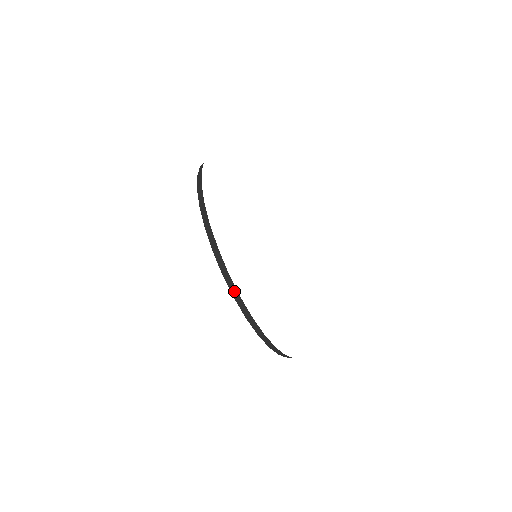
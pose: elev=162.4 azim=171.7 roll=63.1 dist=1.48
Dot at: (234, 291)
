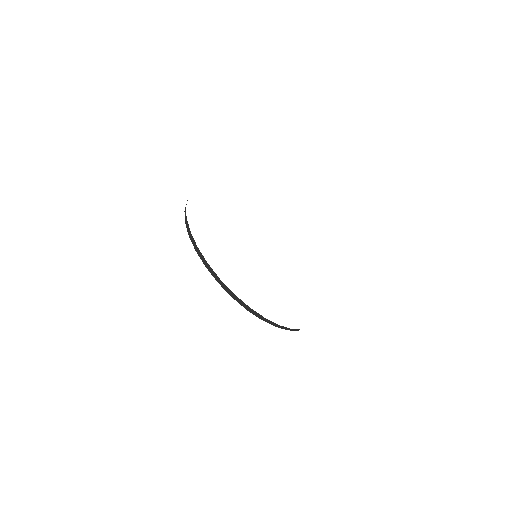
Dot at: occluded
